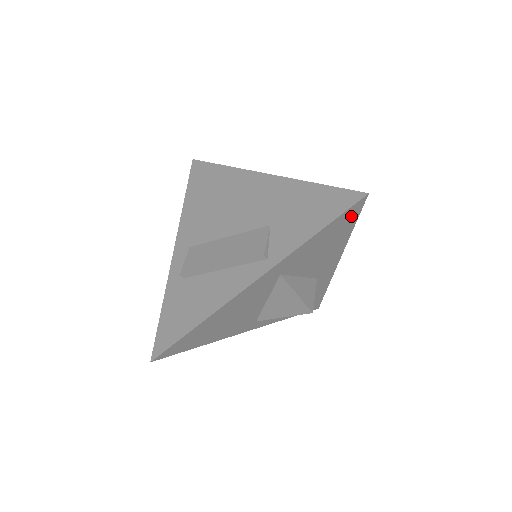
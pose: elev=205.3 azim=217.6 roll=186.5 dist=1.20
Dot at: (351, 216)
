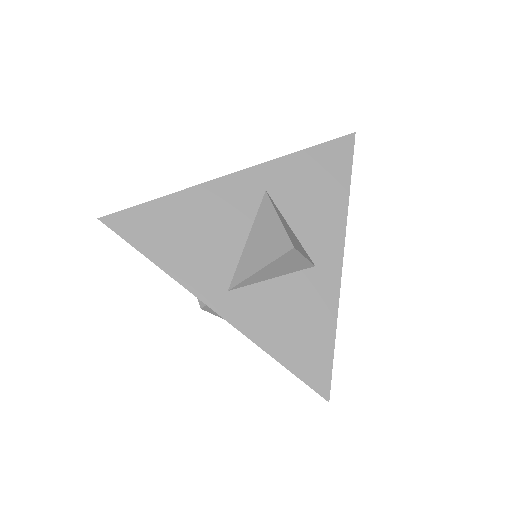
Dot at: (342, 156)
